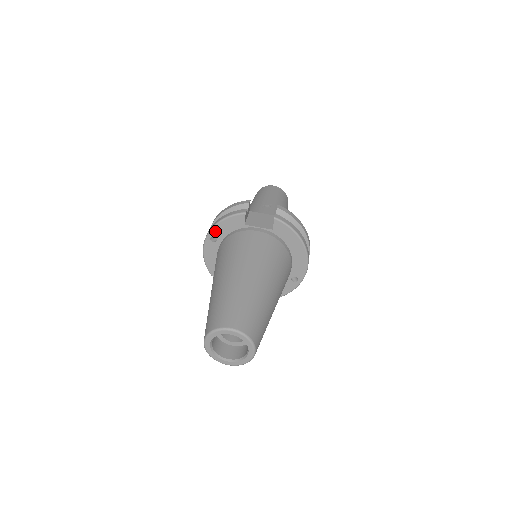
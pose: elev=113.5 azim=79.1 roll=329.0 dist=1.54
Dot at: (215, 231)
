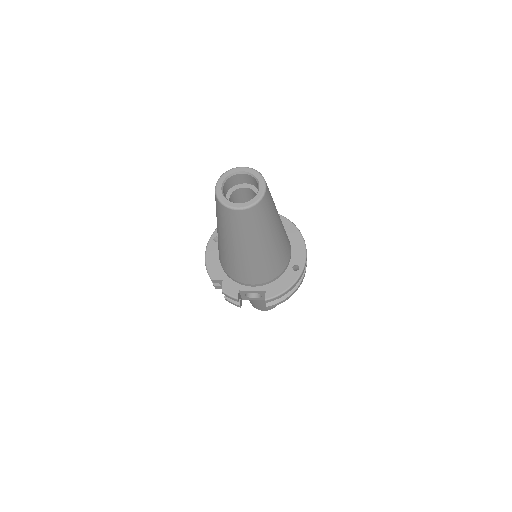
Dot at: occluded
